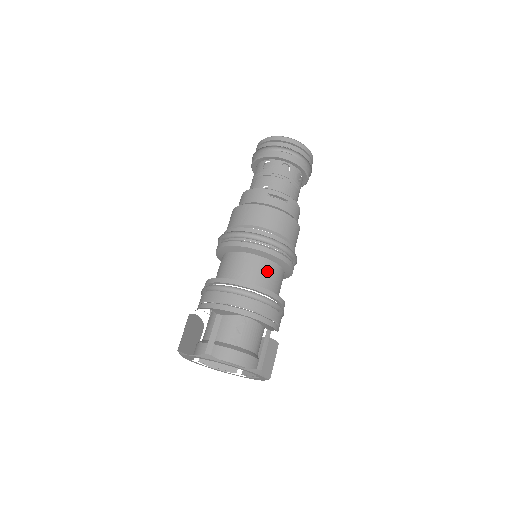
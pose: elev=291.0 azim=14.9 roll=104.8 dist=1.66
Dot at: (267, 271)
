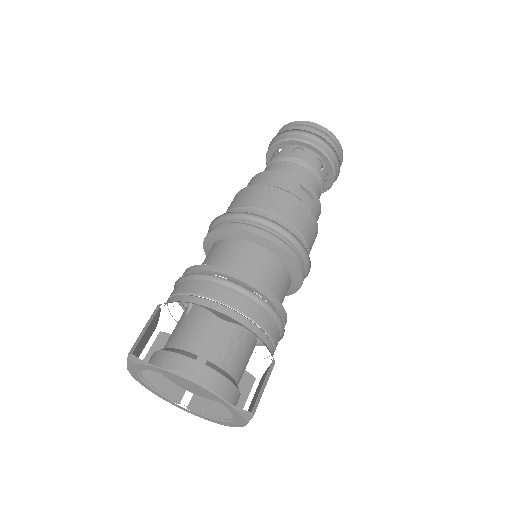
Dot at: (281, 280)
